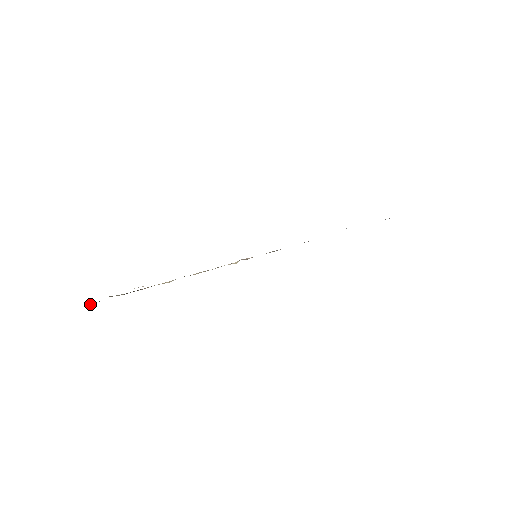
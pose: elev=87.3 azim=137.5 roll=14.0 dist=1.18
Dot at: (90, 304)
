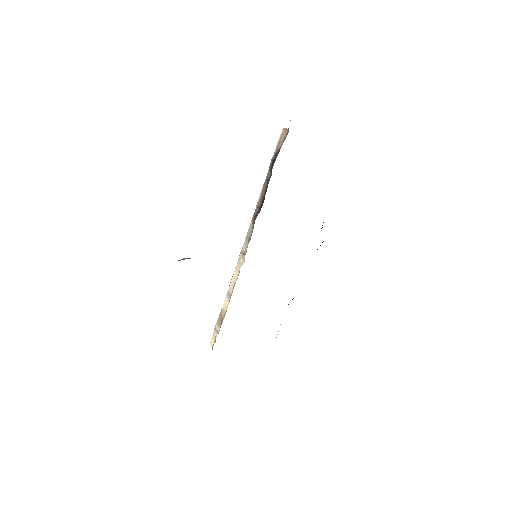
Dot at: (212, 345)
